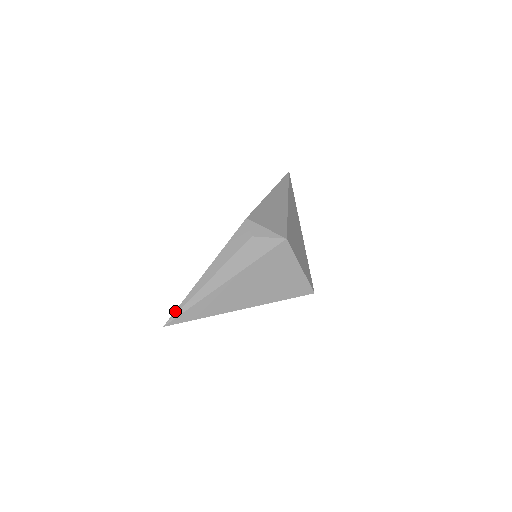
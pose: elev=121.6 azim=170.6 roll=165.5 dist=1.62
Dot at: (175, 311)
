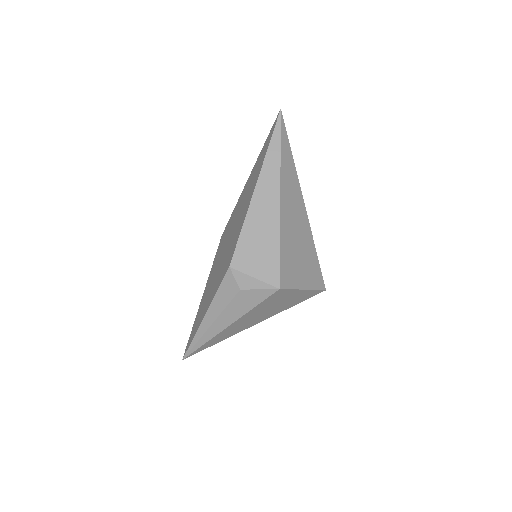
Dot at: (187, 350)
